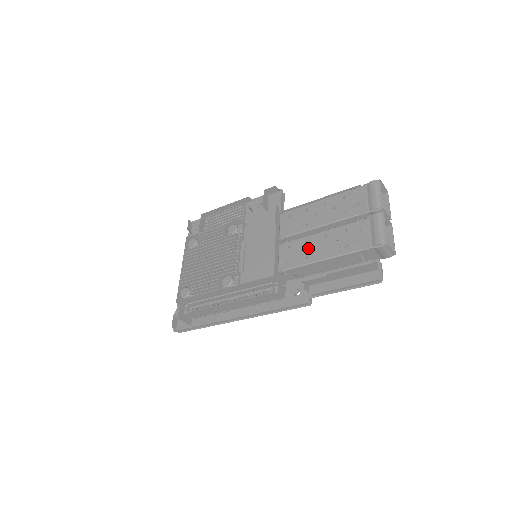
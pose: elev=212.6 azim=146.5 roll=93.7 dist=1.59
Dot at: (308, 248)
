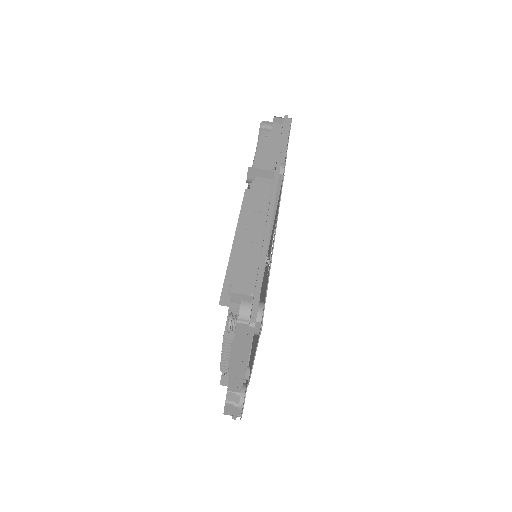
Dot at: occluded
